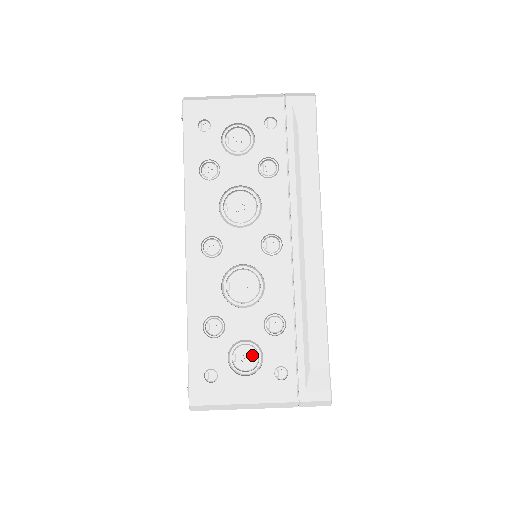
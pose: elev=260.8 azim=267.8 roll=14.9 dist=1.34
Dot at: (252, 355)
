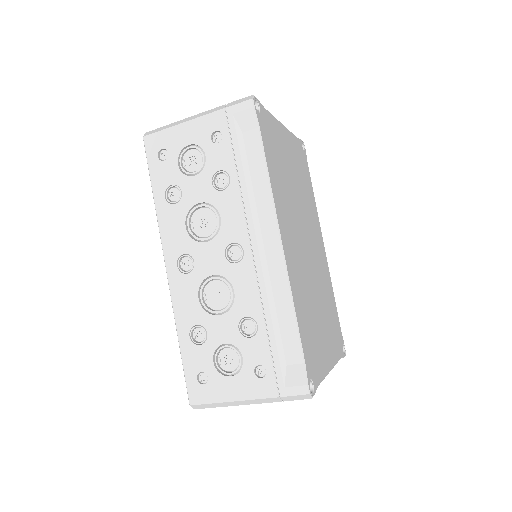
Dot at: (233, 357)
